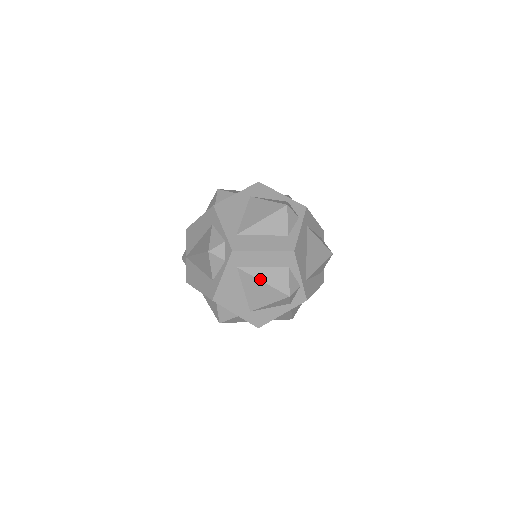
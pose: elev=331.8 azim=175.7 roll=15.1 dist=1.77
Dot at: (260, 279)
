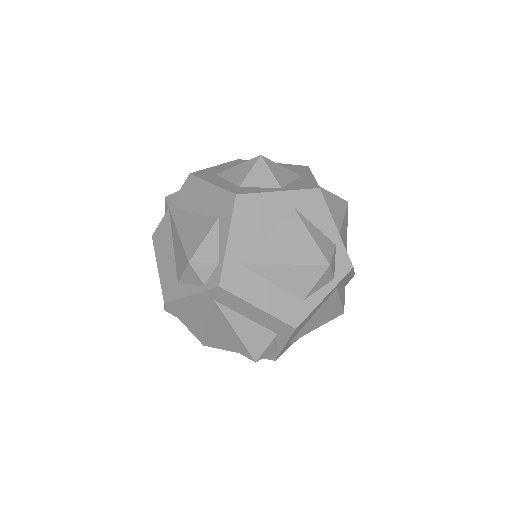
Dot at: (234, 327)
